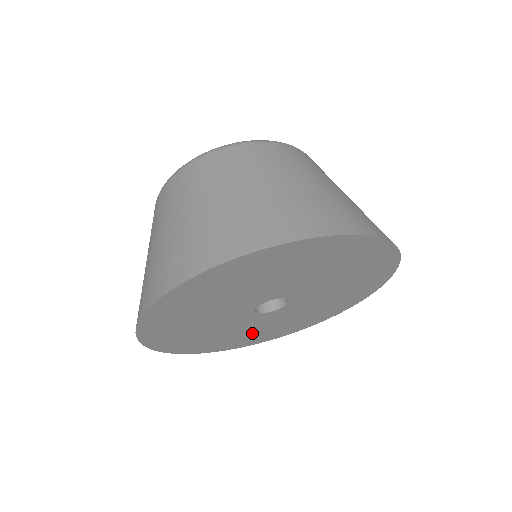
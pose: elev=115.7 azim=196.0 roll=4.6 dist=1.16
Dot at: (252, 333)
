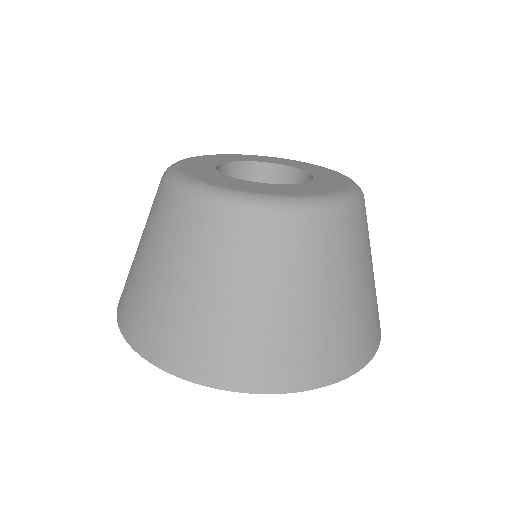
Dot at: occluded
